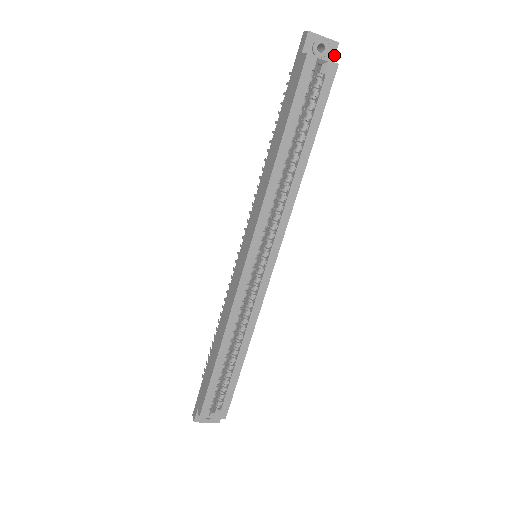
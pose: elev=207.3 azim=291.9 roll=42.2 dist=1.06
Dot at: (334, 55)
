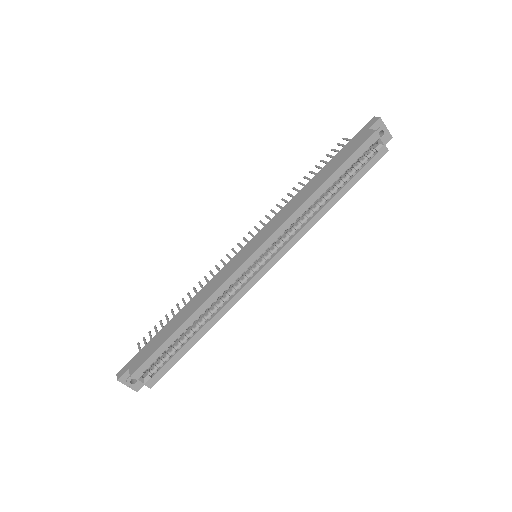
Dot at: (386, 143)
